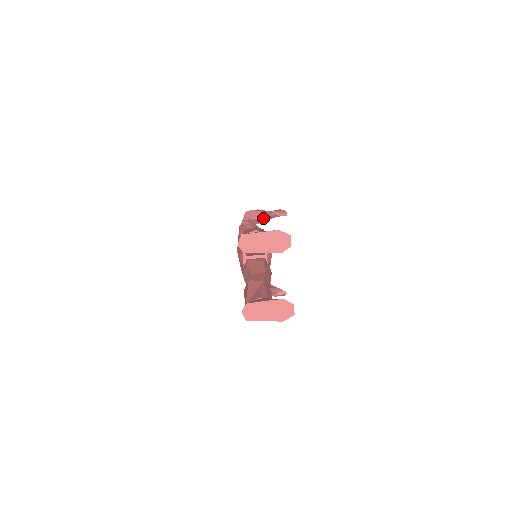
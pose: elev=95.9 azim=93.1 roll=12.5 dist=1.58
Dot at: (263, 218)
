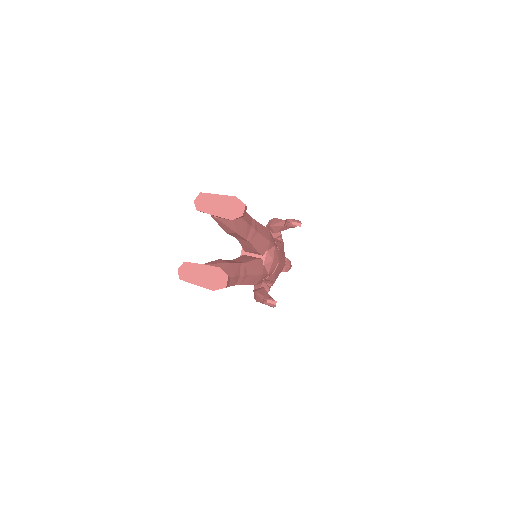
Dot at: (280, 226)
